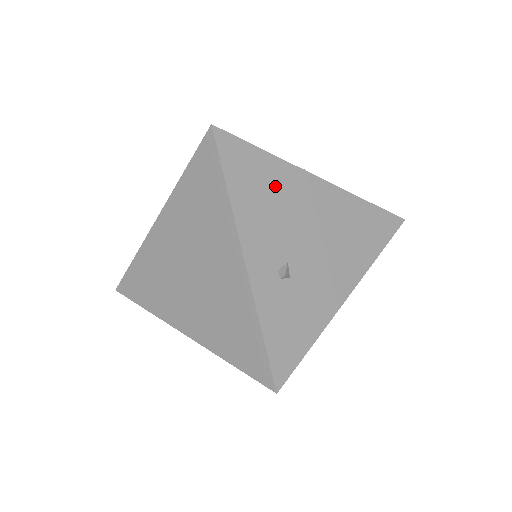
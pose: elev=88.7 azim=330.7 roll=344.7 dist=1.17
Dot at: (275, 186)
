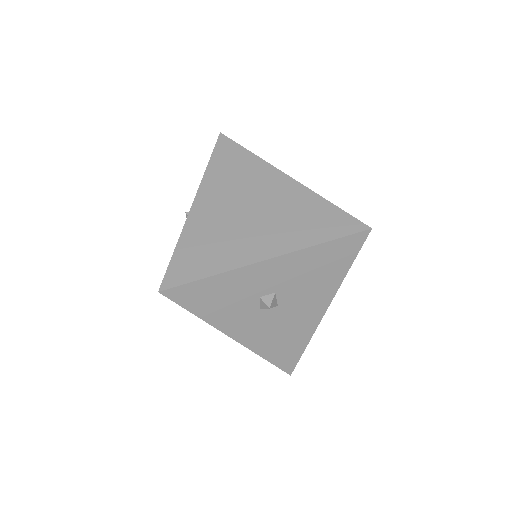
Dot at: occluded
